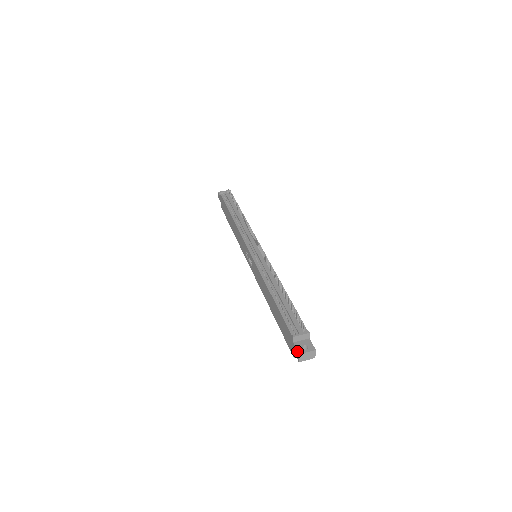
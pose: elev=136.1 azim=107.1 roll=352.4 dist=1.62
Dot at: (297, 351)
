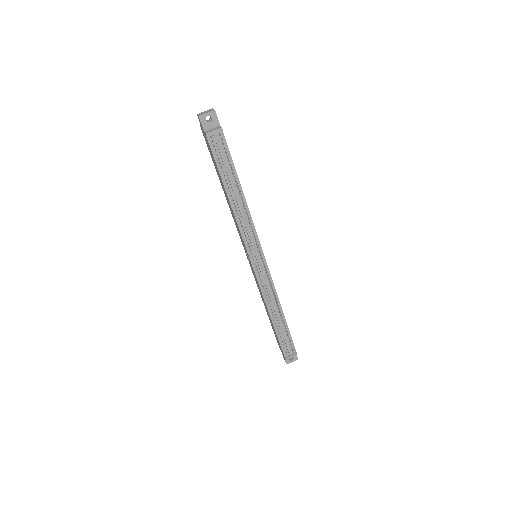
Dot at: (286, 362)
